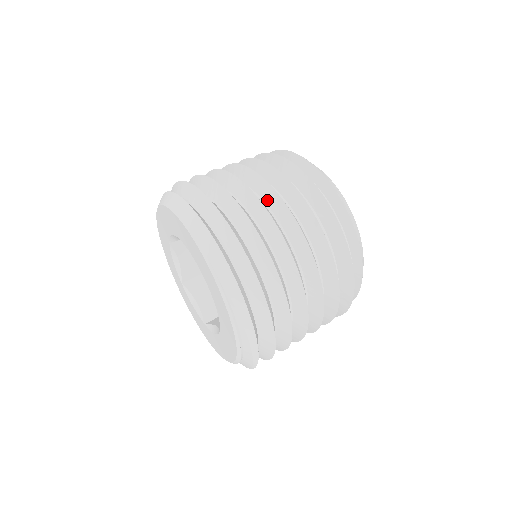
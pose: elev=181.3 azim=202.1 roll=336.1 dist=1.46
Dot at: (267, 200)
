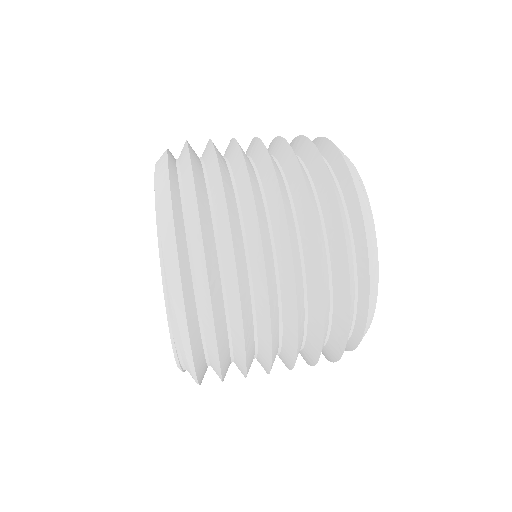
Dot at: (266, 186)
